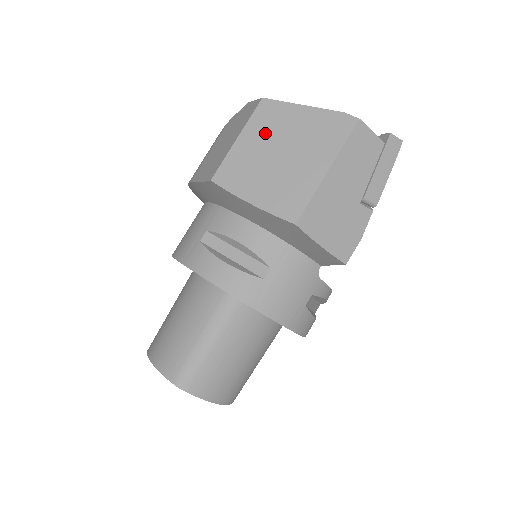
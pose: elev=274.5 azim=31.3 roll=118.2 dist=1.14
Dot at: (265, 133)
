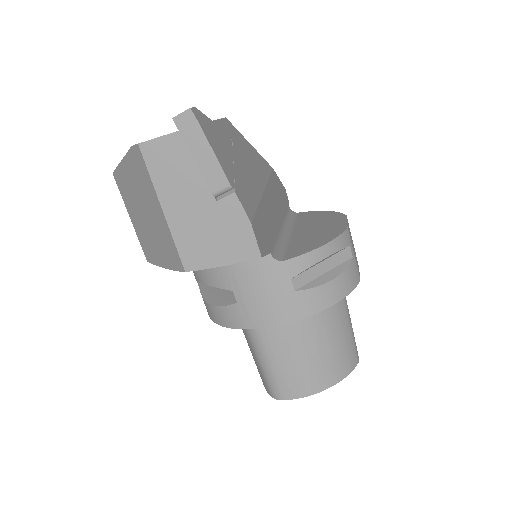
Dot at: (131, 203)
